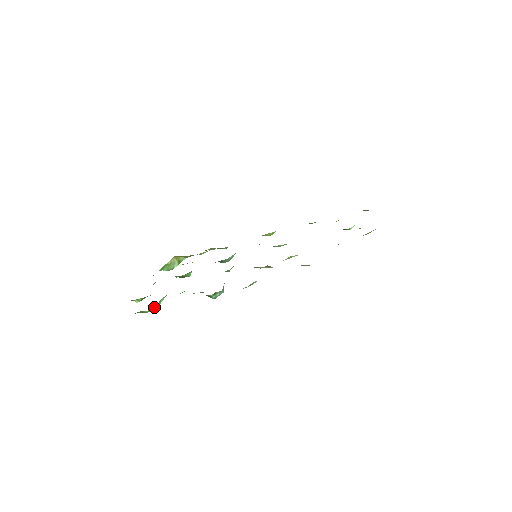
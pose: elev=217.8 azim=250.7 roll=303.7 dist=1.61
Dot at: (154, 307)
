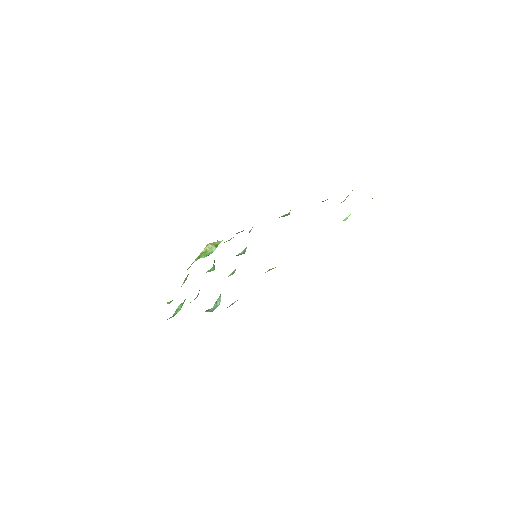
Dot at: occluded
